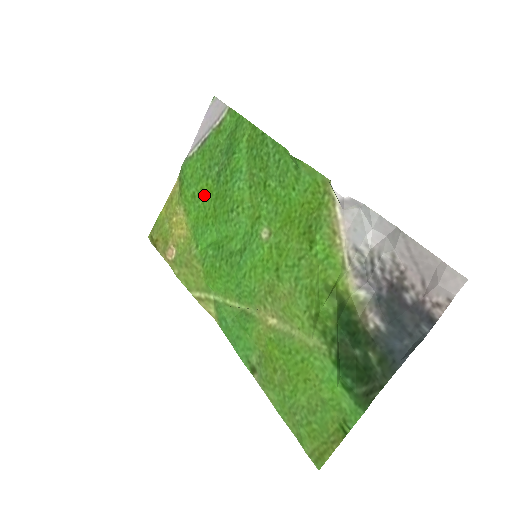
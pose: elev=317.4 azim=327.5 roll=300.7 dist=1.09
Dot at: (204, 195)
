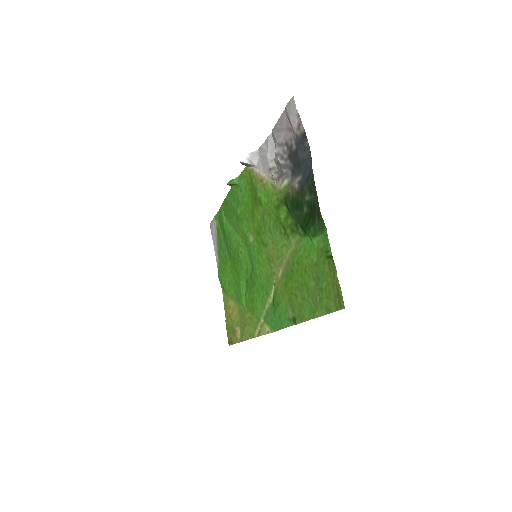
Dot at: (231, 274)
